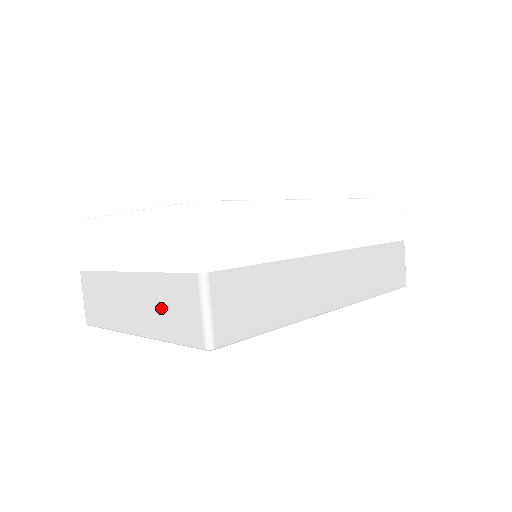
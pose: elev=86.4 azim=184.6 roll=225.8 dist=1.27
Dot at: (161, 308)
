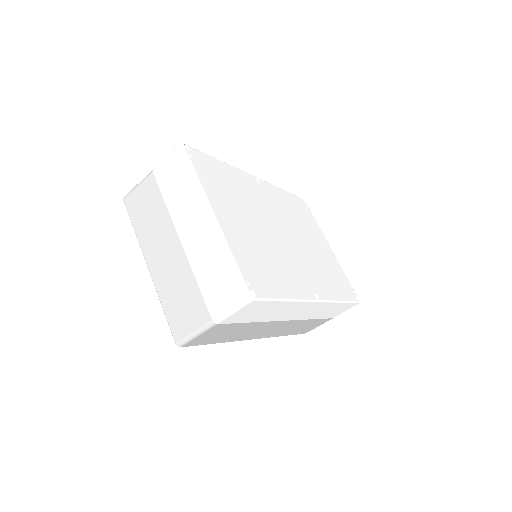
Dot at: (176, 289)
